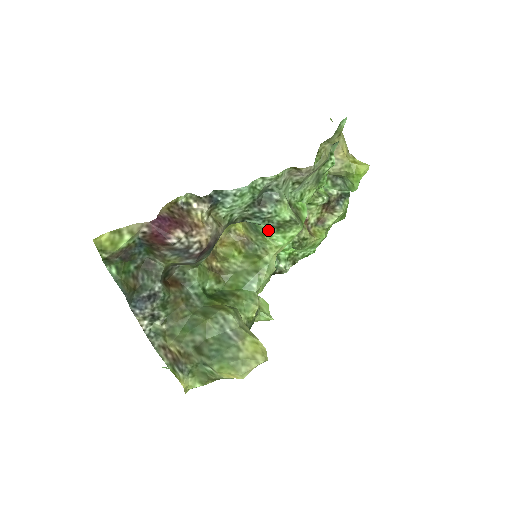
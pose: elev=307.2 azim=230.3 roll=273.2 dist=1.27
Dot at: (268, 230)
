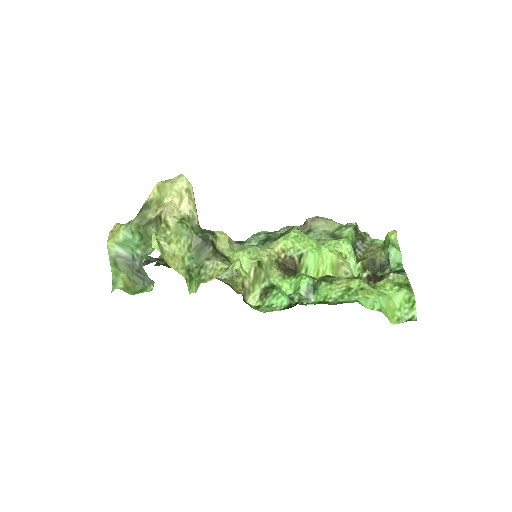
Dot at: occluded
